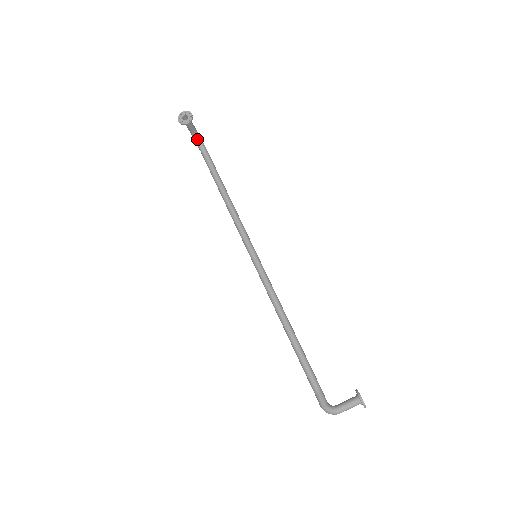
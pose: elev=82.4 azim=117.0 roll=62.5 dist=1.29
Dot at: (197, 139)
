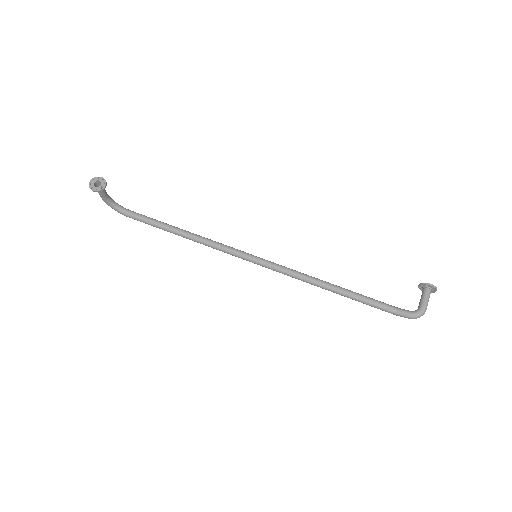
Dot at: (114, 204)
